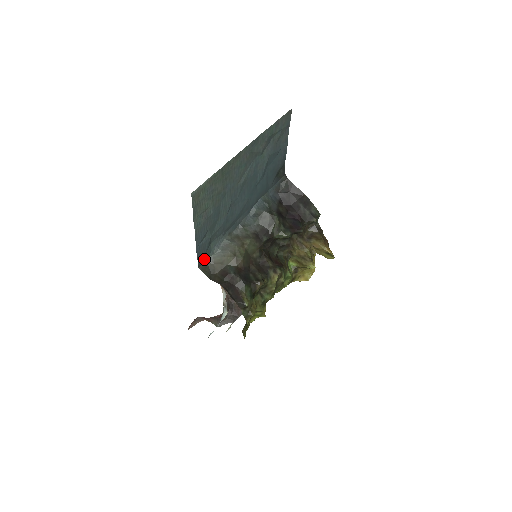
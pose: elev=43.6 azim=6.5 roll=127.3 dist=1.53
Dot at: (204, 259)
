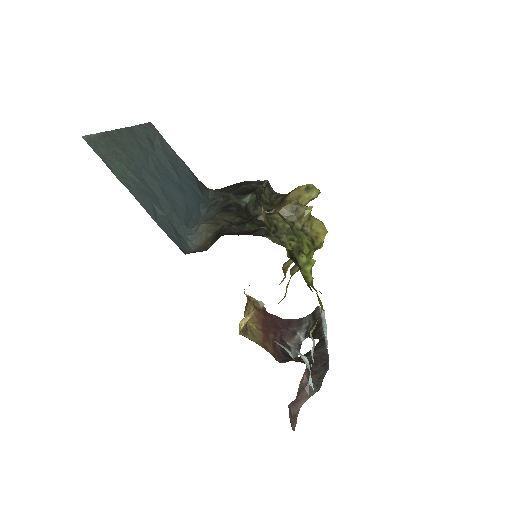
Dot at: (184, 247)
